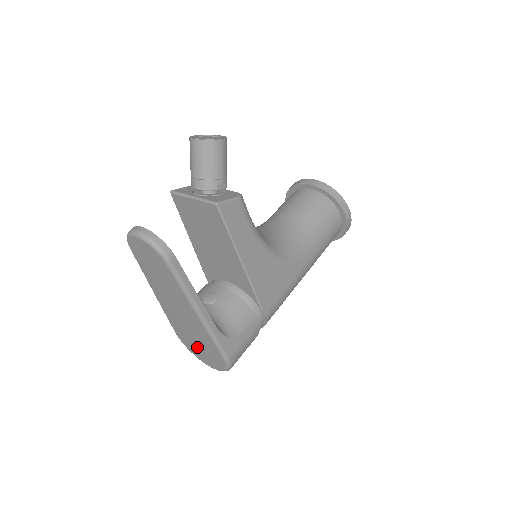
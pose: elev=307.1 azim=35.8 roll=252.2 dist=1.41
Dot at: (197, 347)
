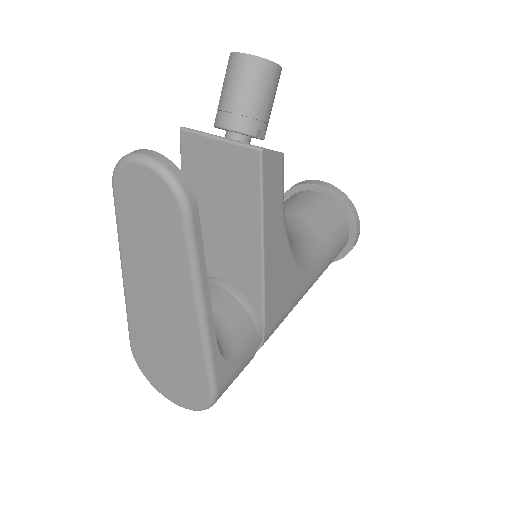
Dot at: (164, 369)
